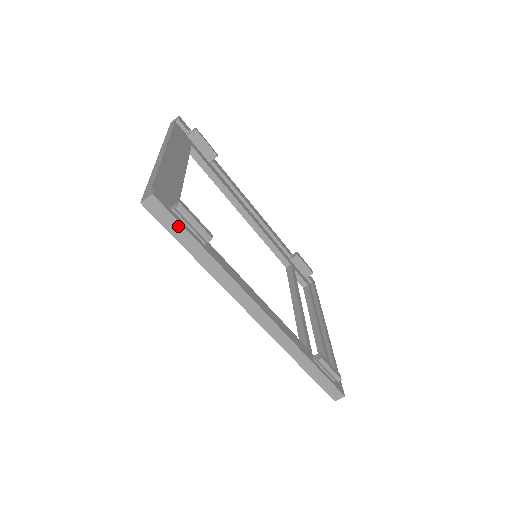
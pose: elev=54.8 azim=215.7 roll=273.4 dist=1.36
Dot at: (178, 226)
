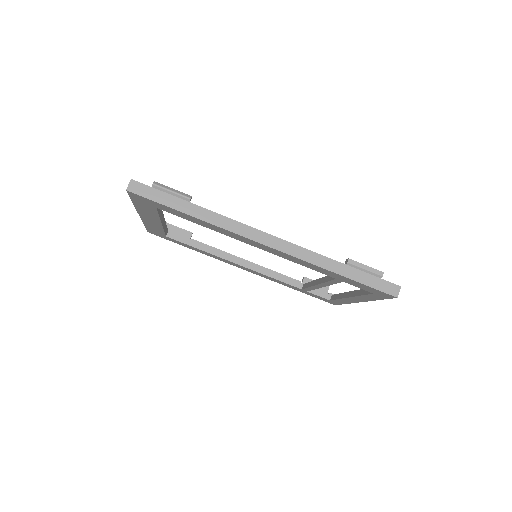
Dot at: (161, 194)
